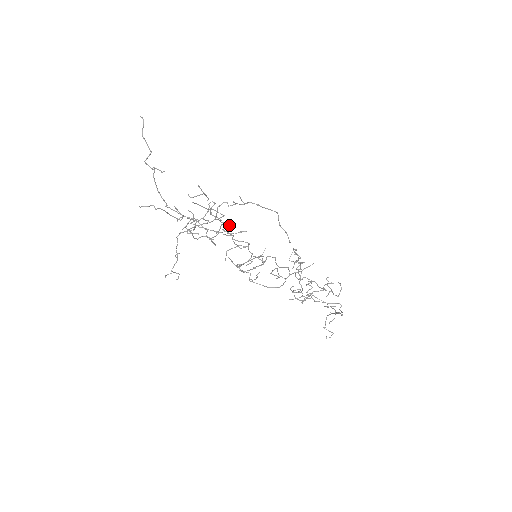
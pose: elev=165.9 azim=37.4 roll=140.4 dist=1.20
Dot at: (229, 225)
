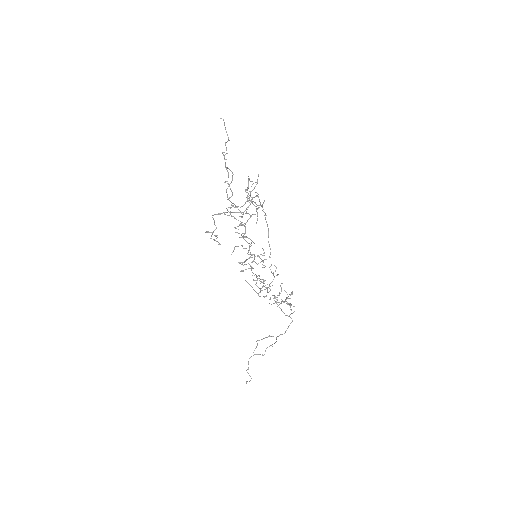
Dot at: occluded
